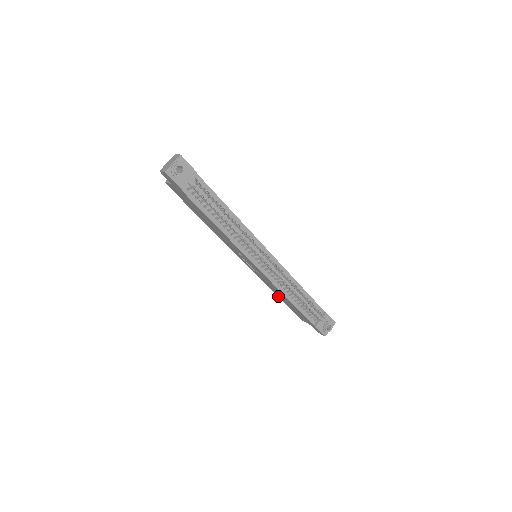
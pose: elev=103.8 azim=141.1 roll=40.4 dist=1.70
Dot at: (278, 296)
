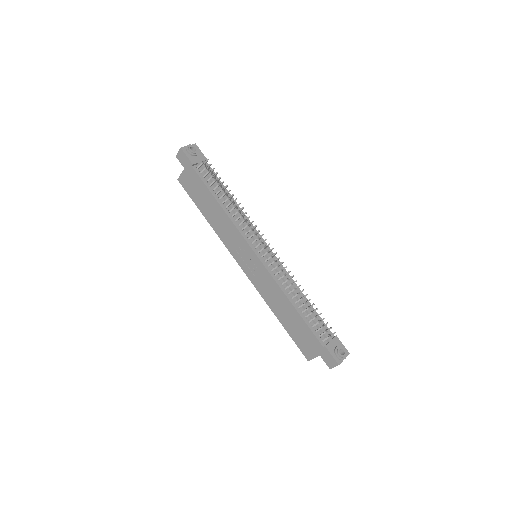
Dot at: (280, 319)
